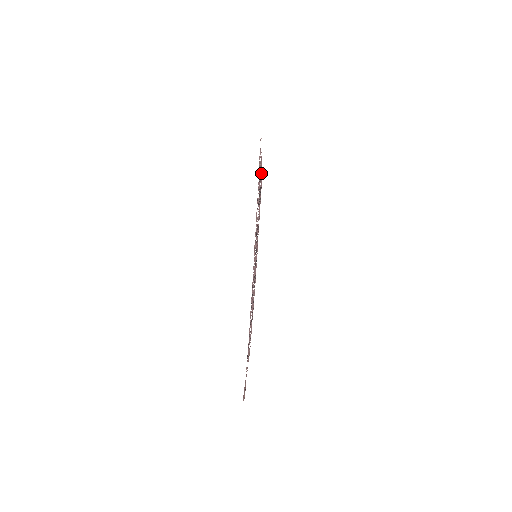
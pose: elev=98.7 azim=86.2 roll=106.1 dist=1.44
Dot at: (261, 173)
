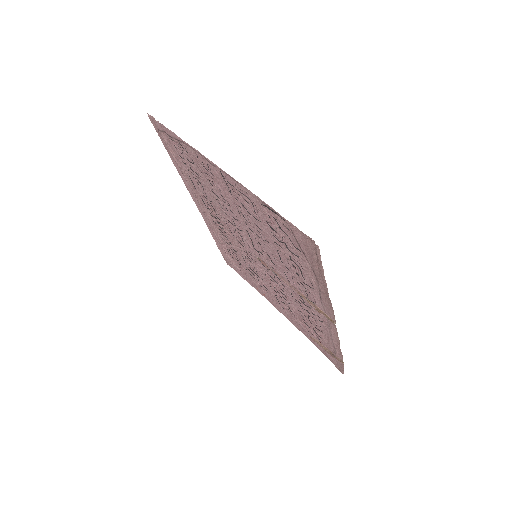
Dot at: (220, 242)
